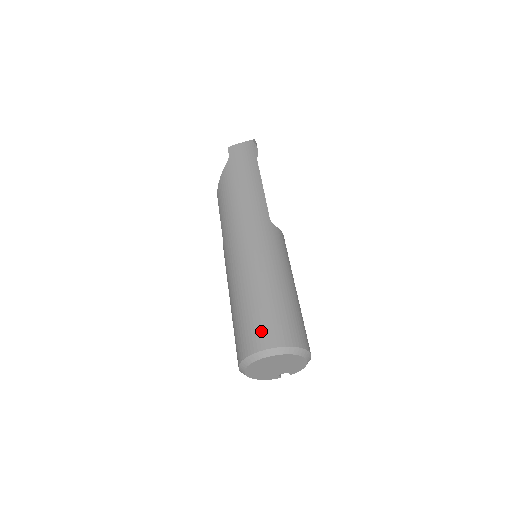
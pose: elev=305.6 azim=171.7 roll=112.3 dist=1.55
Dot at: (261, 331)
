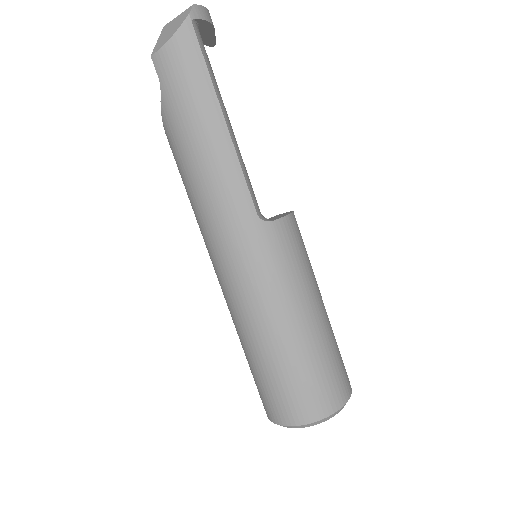
Dot at: (278, 404)
